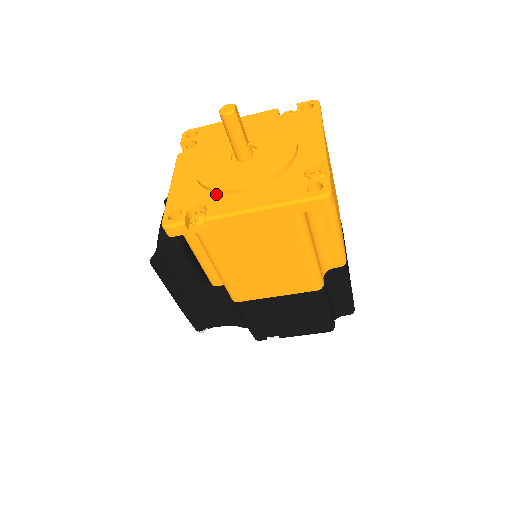
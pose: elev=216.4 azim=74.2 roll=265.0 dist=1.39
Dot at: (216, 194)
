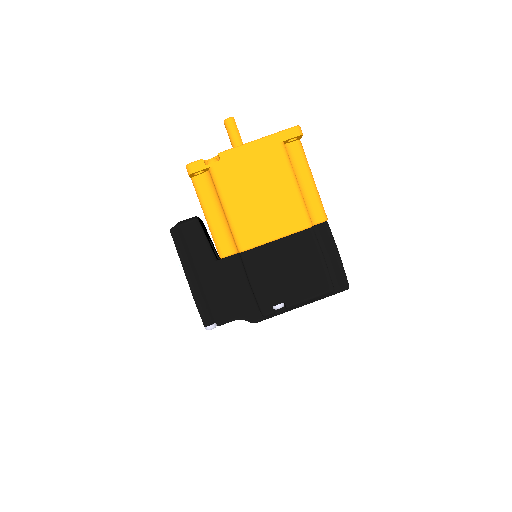
Dot at: occluded
